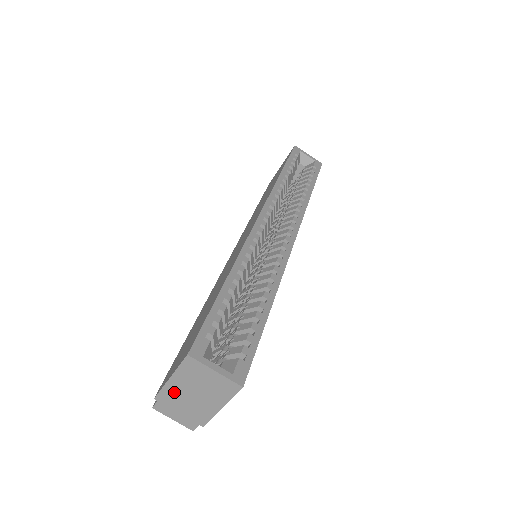
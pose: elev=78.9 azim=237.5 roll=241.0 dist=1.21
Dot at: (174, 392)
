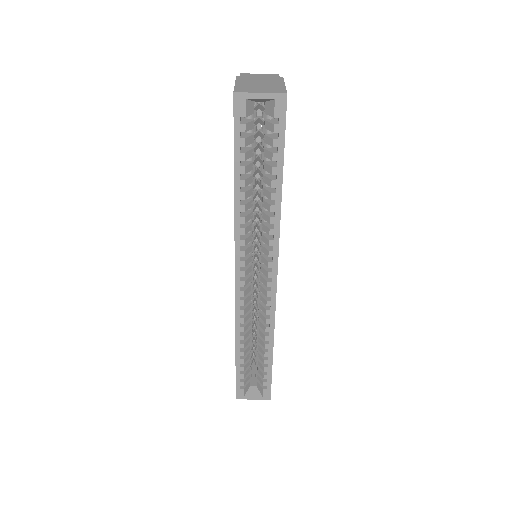
Dot at: occluded
